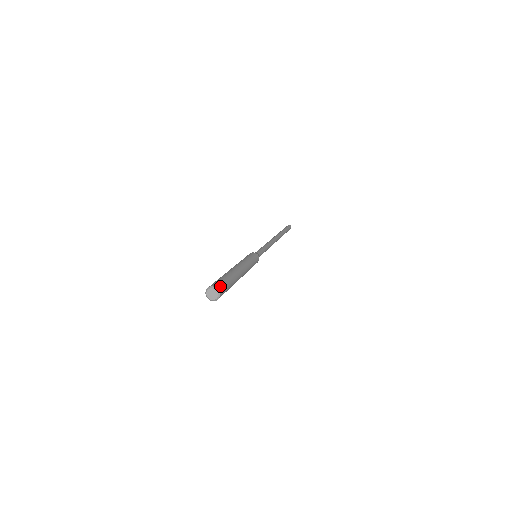
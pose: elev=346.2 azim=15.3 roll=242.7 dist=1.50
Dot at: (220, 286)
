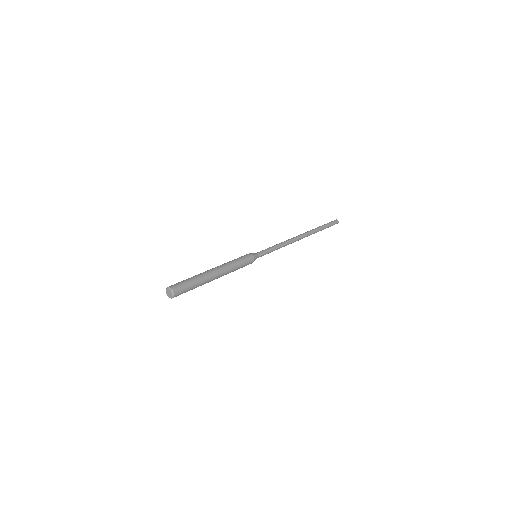
Dot at: (178, 289)
